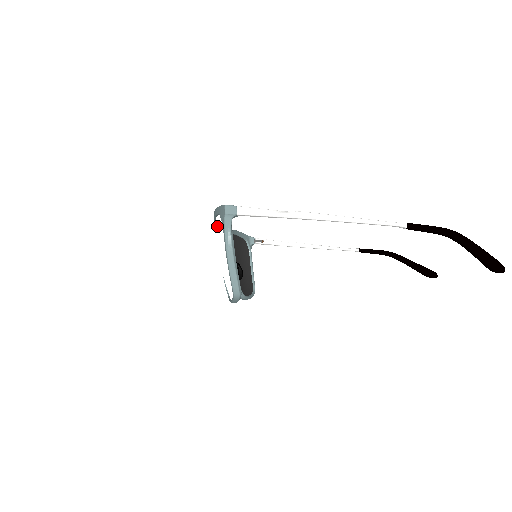
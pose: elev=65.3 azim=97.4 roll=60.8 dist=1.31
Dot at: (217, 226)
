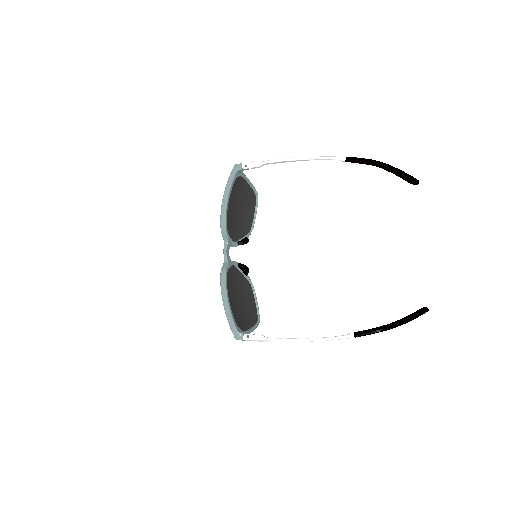
Dot at: occluded
